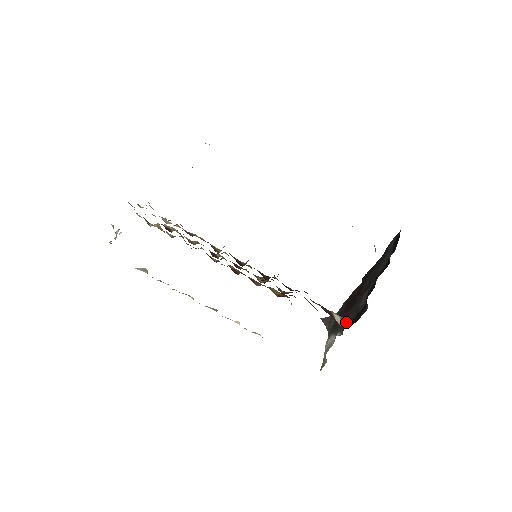
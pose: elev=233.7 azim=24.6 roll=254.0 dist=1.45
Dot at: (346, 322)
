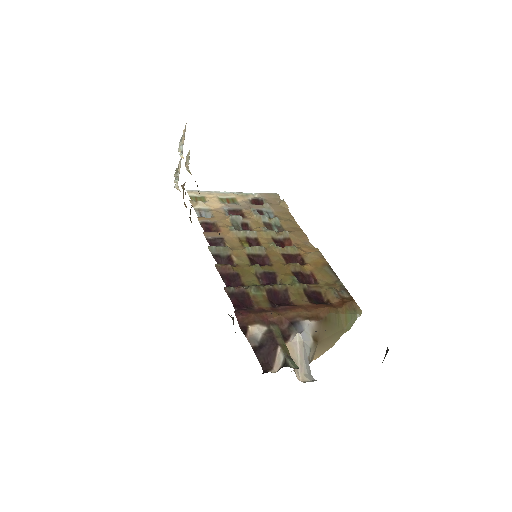
Dot at: occluded
